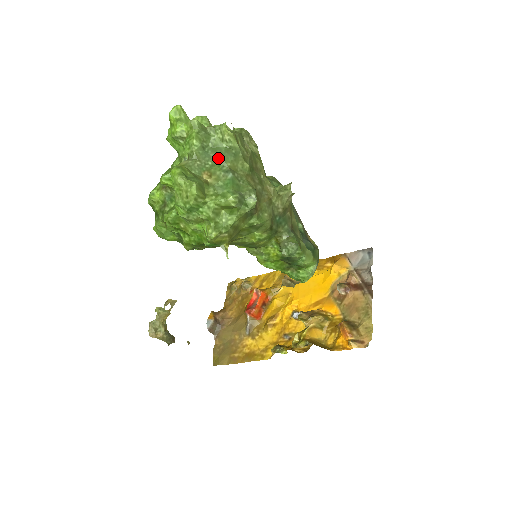
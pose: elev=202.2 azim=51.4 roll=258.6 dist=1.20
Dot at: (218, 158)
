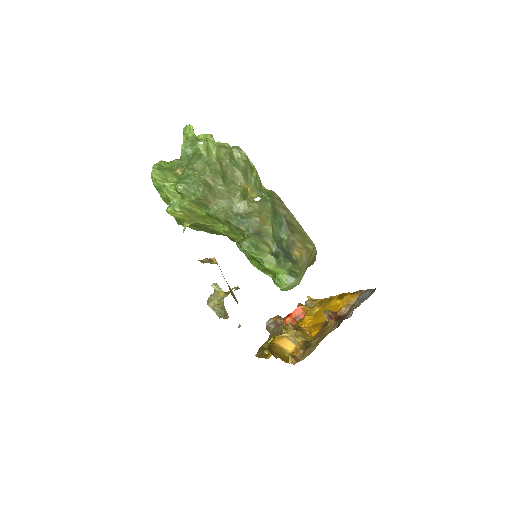
Dot at: (191, 160)
